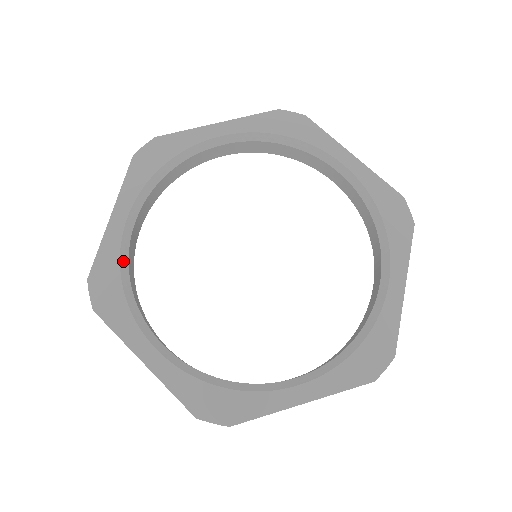
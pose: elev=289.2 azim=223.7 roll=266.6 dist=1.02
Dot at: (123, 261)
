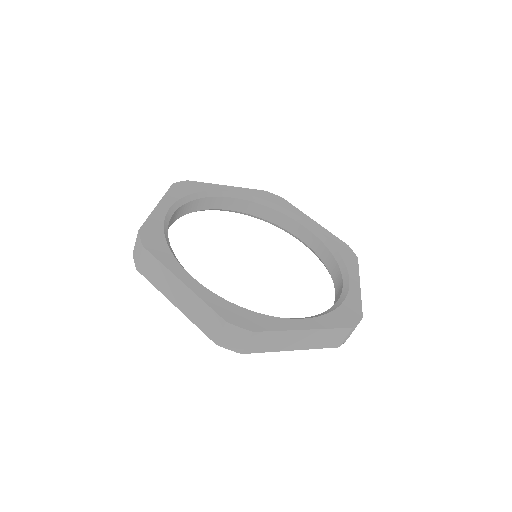
Dot at: (165, 229)
